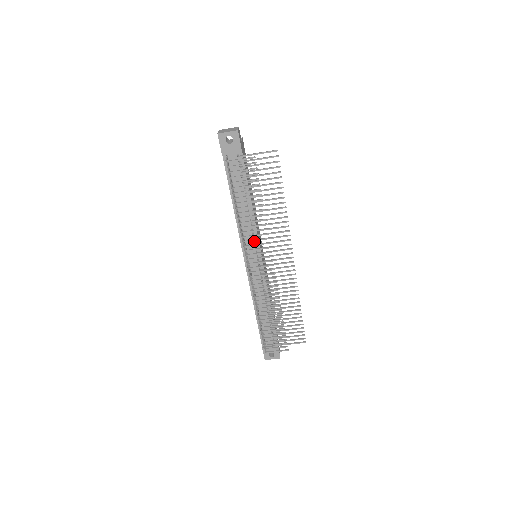
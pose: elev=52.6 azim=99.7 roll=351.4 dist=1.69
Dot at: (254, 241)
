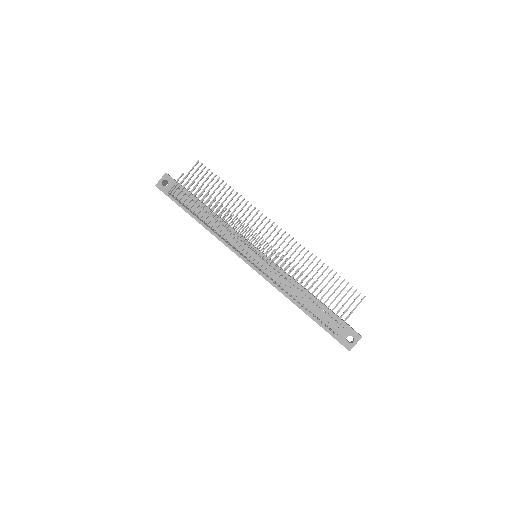
Dot at: (240, 241)
